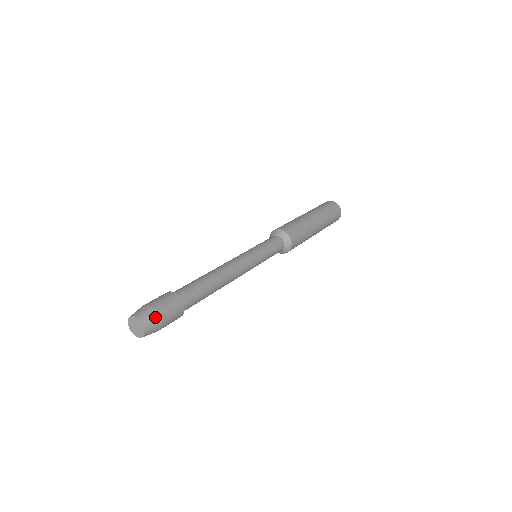
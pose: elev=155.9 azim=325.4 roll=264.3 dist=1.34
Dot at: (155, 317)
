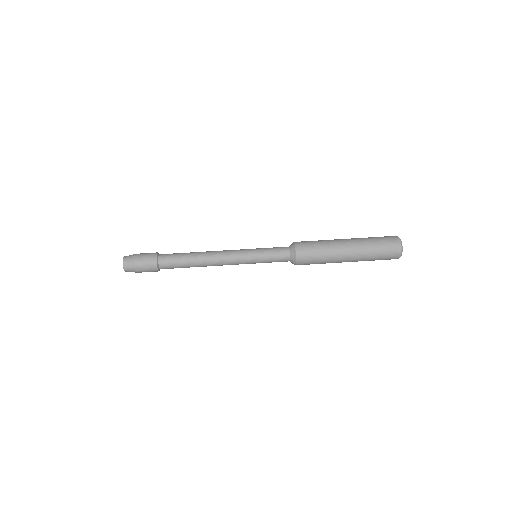
Dot at: (132, 259)
